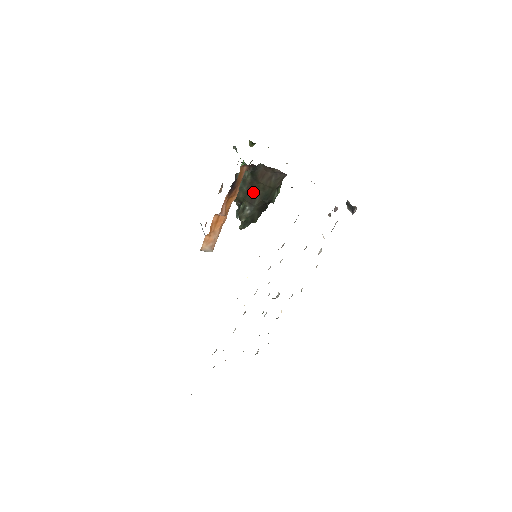
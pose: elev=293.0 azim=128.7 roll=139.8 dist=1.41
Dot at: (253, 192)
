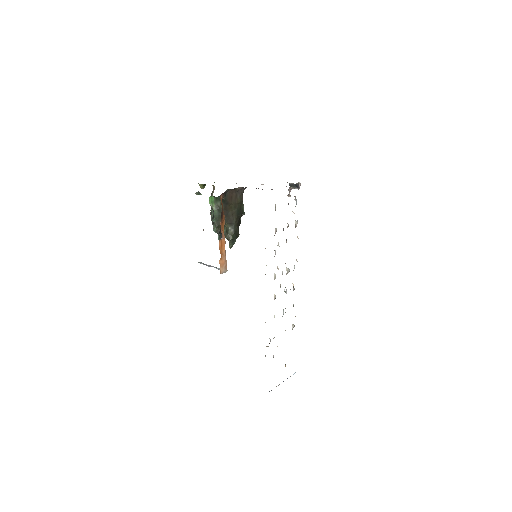
Dot at: (229, 214)
